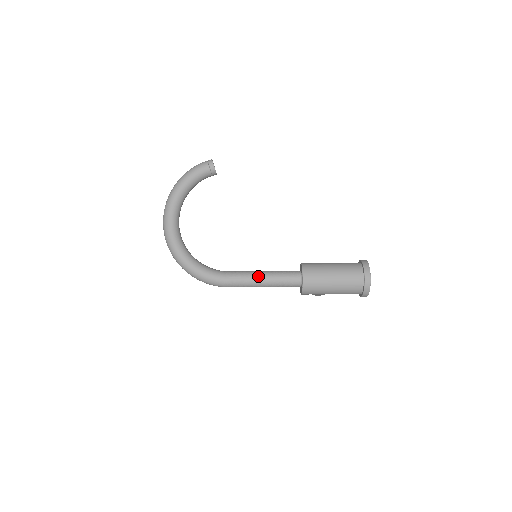
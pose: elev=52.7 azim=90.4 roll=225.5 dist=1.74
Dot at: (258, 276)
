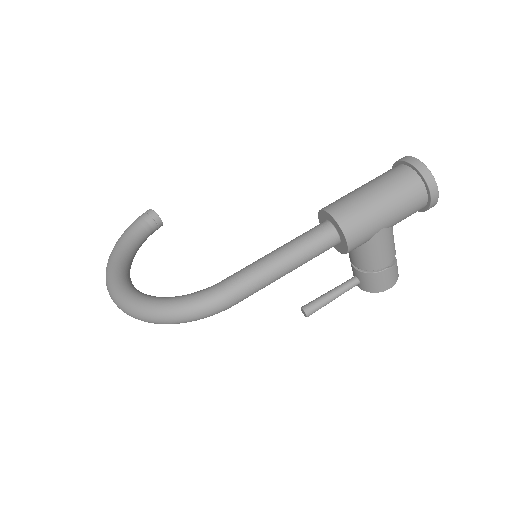
Dot at: (267, 255)
